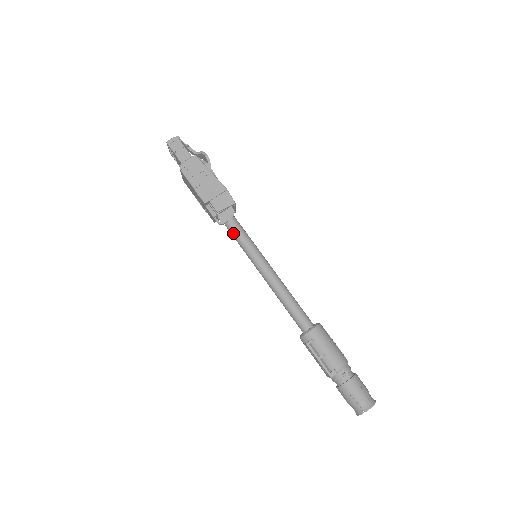
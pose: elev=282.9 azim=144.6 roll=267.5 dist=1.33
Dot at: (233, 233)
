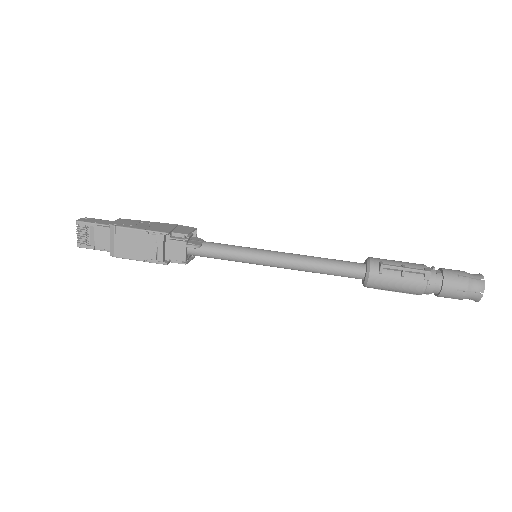
Dot at: (217, 249)
